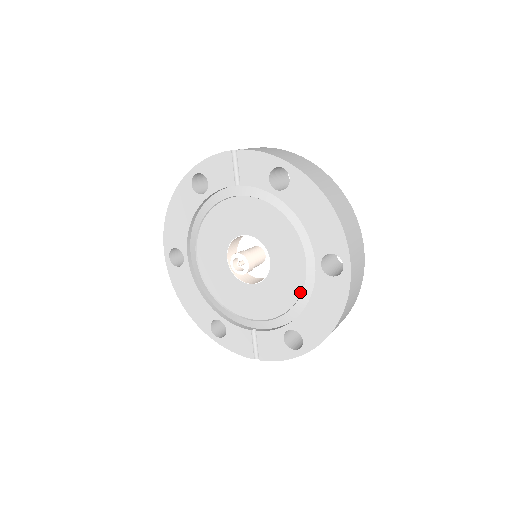
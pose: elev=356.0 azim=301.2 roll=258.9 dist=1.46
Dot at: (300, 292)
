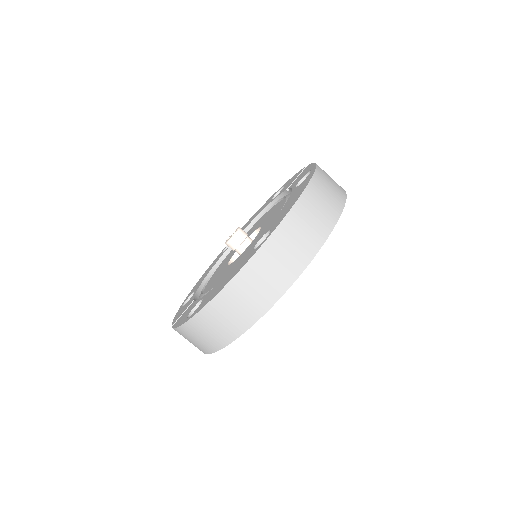
Dot at: occluded
